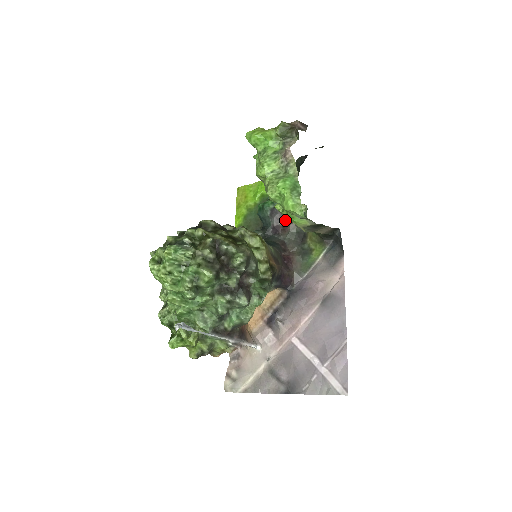
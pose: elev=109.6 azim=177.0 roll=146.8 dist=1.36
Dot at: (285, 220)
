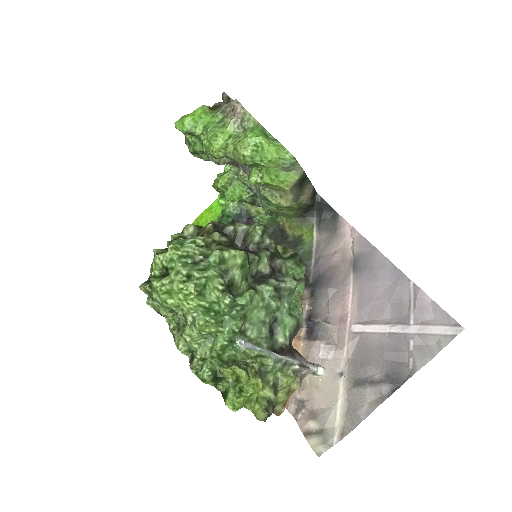
Dot at: occluded
